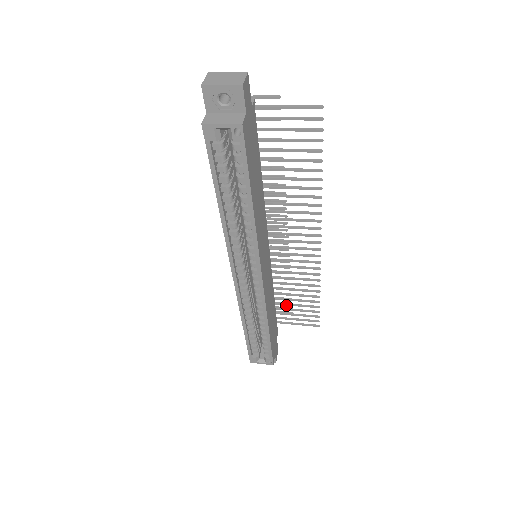
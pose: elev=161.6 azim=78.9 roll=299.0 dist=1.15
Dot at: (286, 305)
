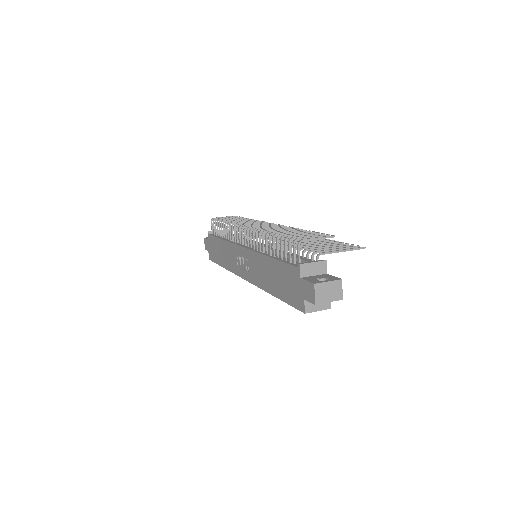
Dot at: occluded
